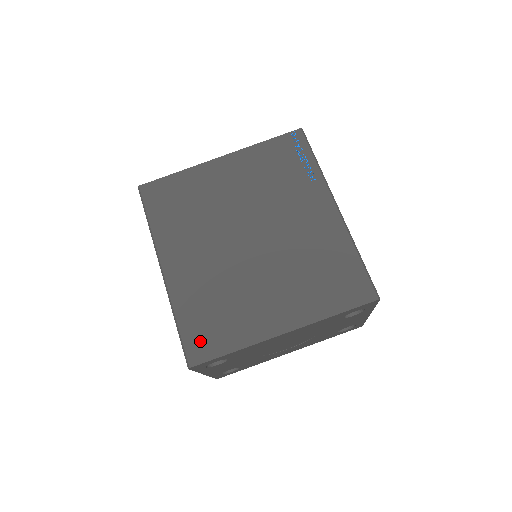
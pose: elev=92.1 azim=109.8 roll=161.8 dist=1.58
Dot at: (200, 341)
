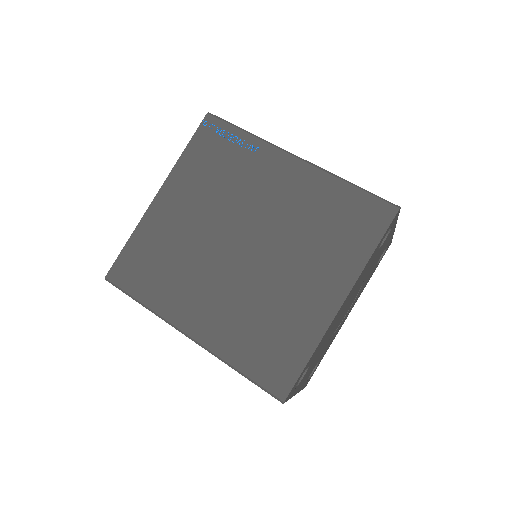
Dot at: (273, 371)
